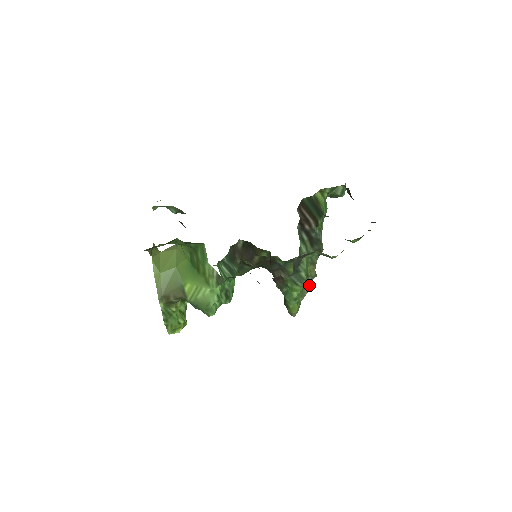
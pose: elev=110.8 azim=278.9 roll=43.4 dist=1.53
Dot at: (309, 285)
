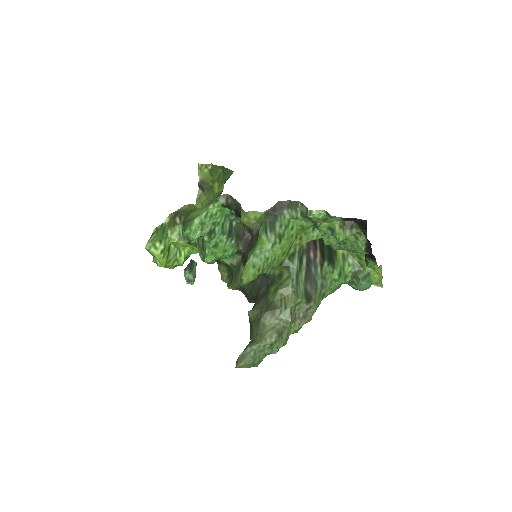
Dot at: (277, 332)
